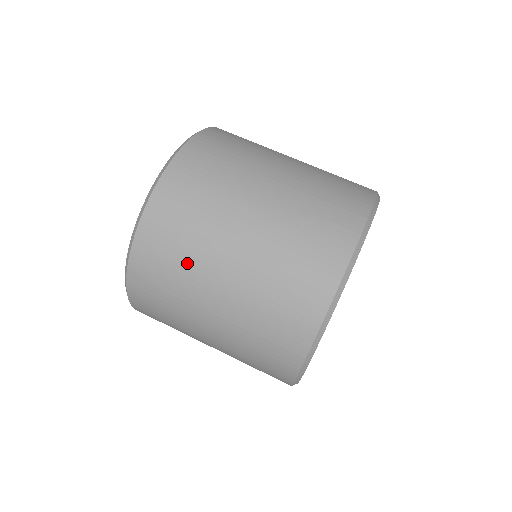
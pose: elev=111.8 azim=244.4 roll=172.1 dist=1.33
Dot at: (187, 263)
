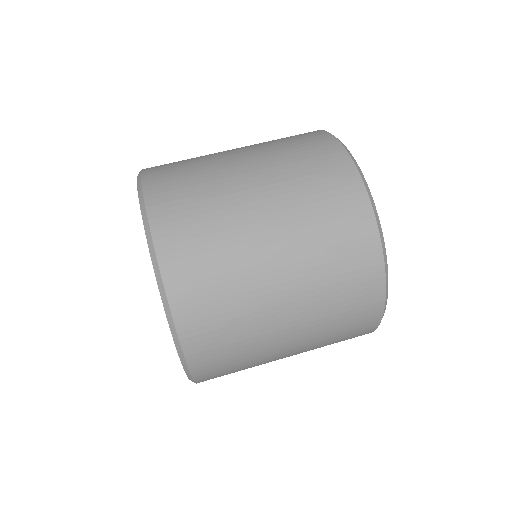
Dot at: (251, 359)
